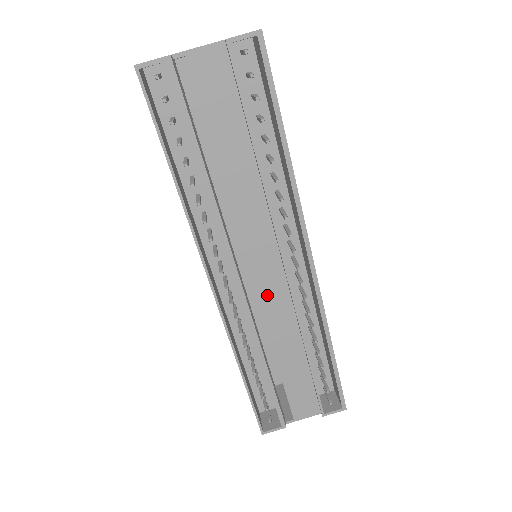
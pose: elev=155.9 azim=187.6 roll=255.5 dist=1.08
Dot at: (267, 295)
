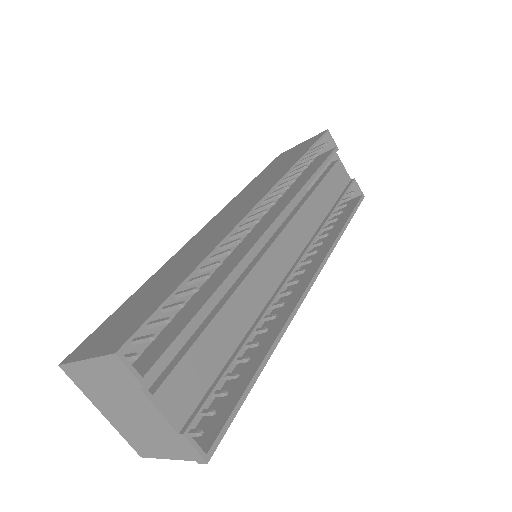
Dot at: (269, 263)
